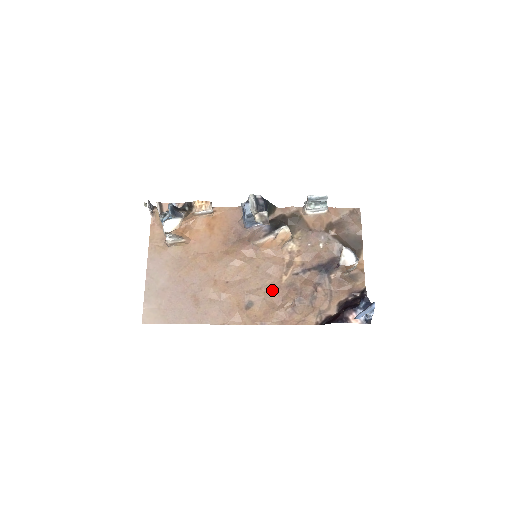
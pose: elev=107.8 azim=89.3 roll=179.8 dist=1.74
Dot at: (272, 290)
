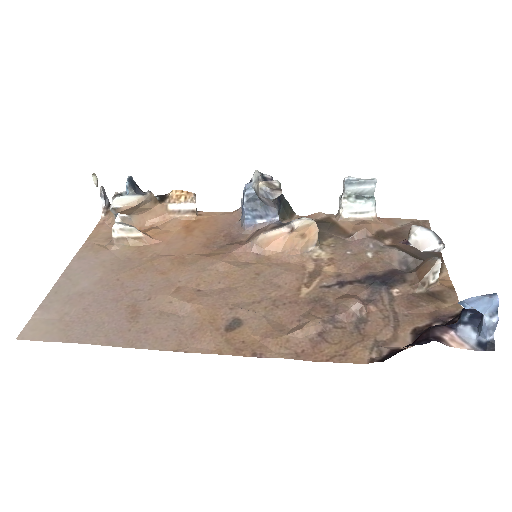
Dot at: (280, 305)
